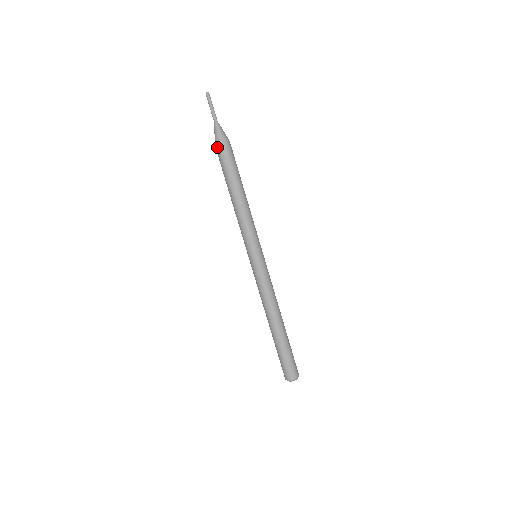
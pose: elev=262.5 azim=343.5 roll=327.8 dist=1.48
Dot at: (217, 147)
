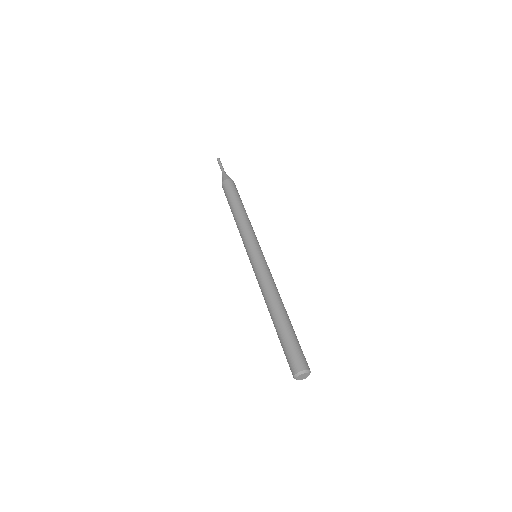
Dot at: (222, 187)
